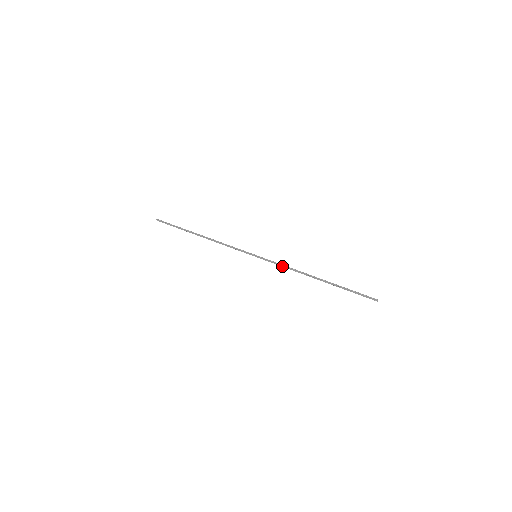
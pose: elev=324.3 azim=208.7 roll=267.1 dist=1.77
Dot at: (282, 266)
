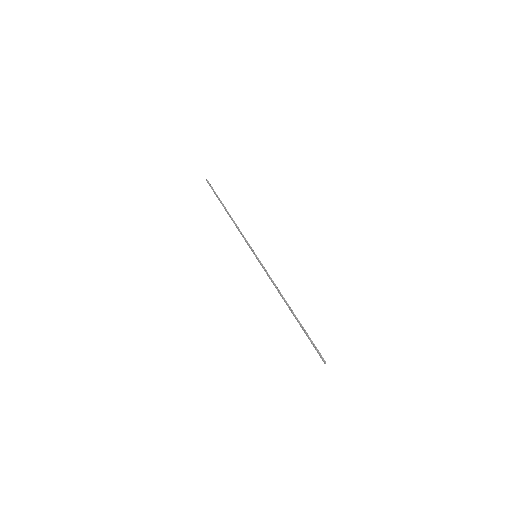
Dot at: (270, 278)
